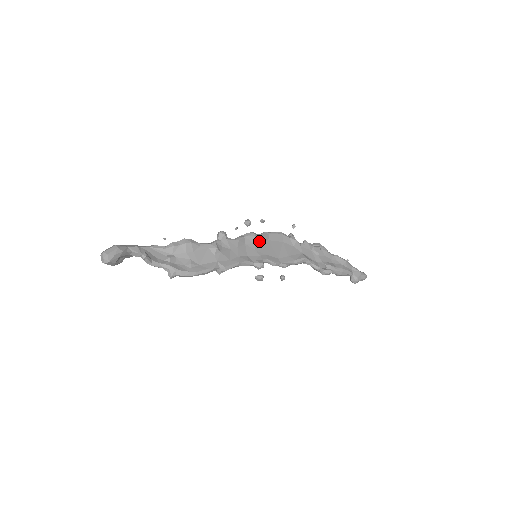
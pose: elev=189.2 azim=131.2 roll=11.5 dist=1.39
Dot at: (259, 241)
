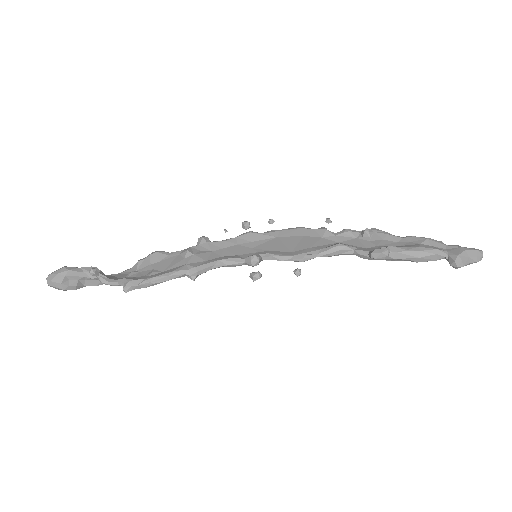
Dot at: (260, 239)
